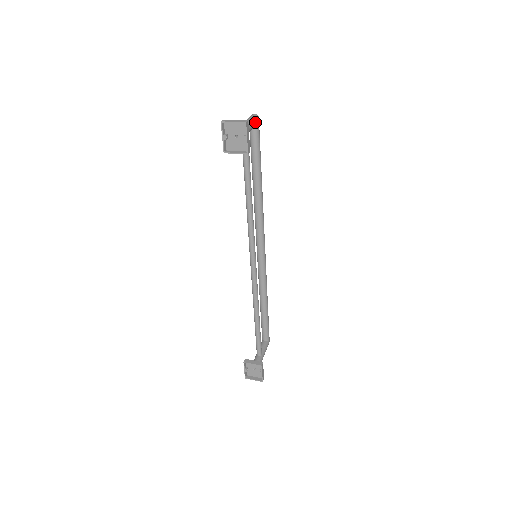
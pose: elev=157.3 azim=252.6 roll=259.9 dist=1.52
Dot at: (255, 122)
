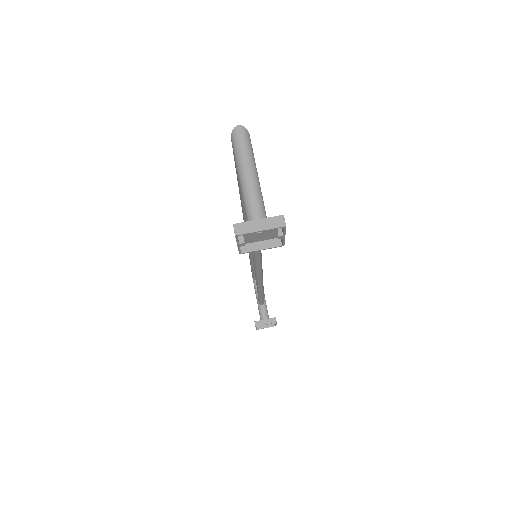
Dot at: (253, 154)
